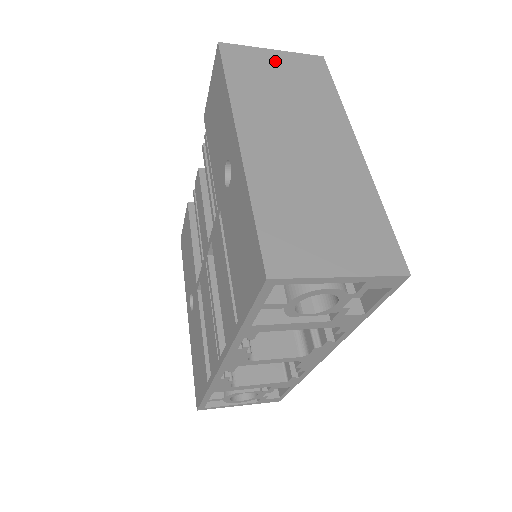
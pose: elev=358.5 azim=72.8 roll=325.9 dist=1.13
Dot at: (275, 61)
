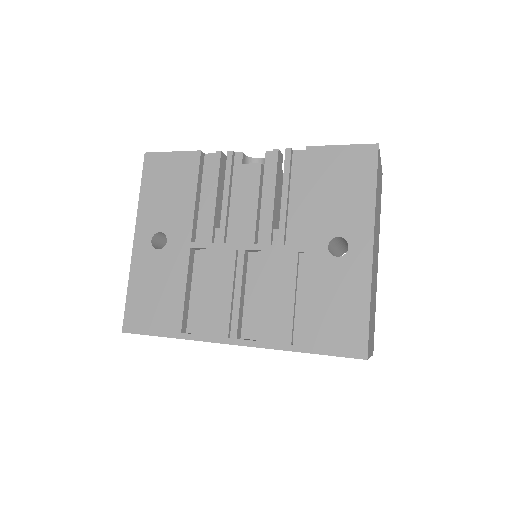
Dot at: (380, 173)
